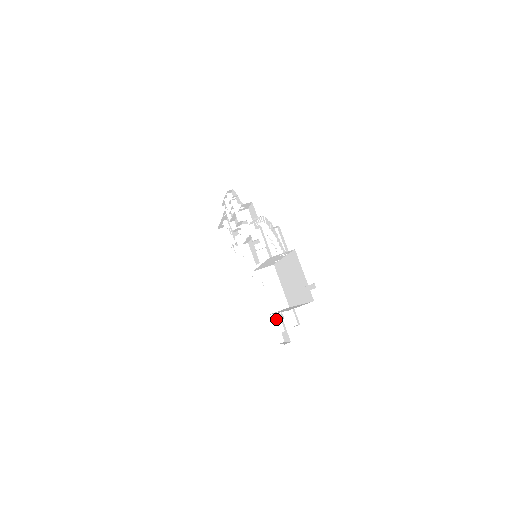
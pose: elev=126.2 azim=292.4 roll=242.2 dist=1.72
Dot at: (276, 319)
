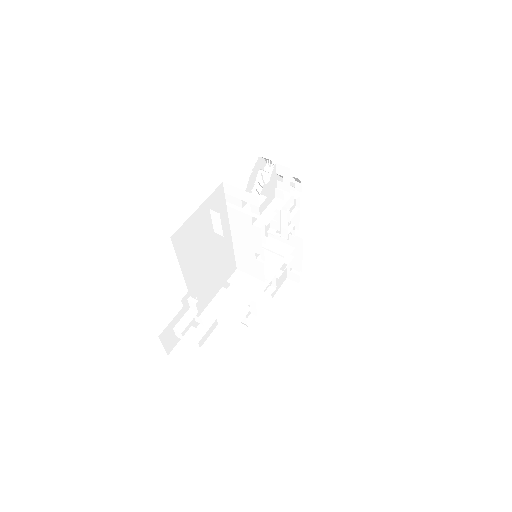
Dot at: (190, 313)
